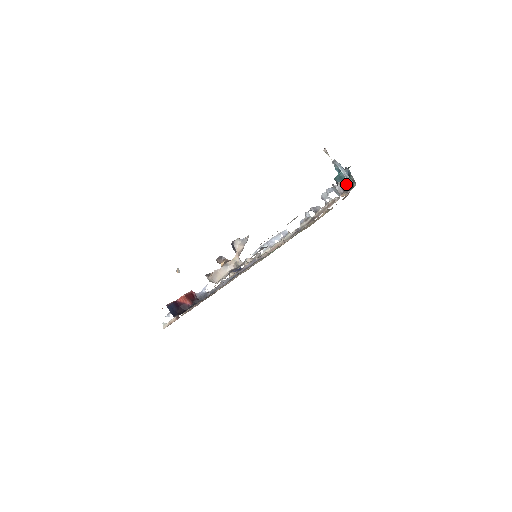
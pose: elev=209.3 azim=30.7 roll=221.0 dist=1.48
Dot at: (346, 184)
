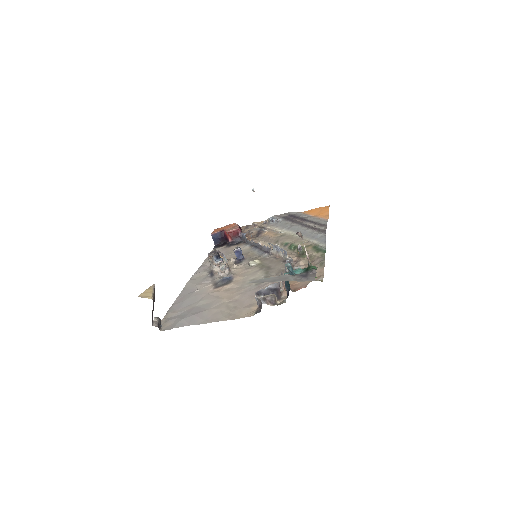
Dot at: (262, 303)
